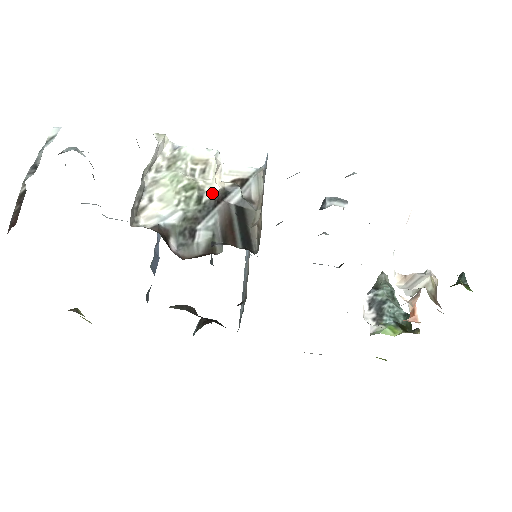
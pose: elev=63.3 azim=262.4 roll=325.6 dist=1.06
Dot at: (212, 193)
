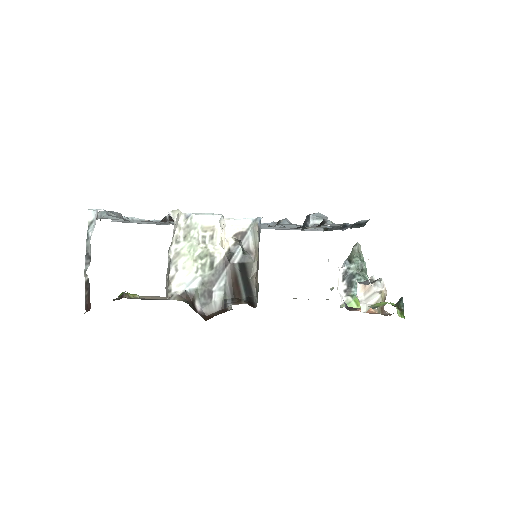
Dot at: (220, 257)
